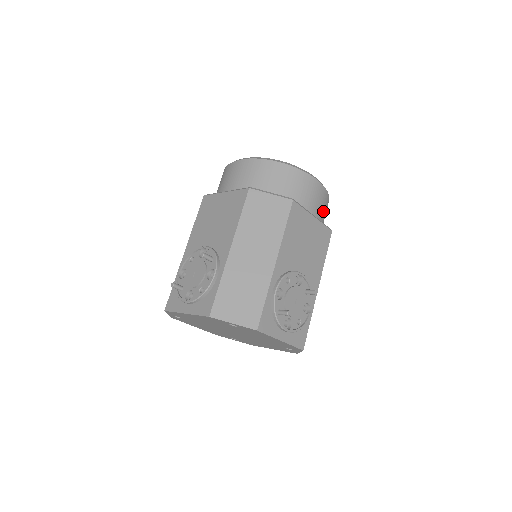
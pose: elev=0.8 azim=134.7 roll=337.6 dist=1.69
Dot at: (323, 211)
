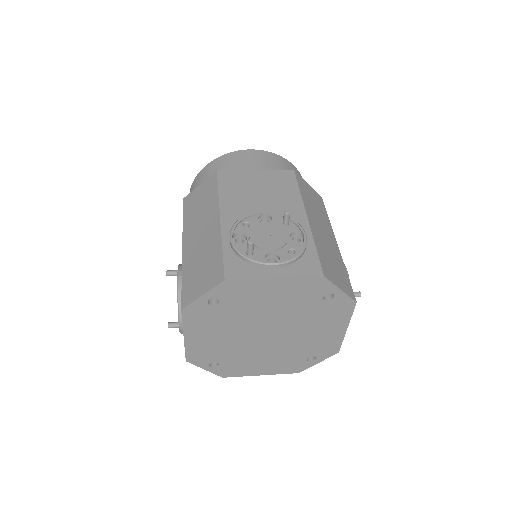
Dot at: occluded
